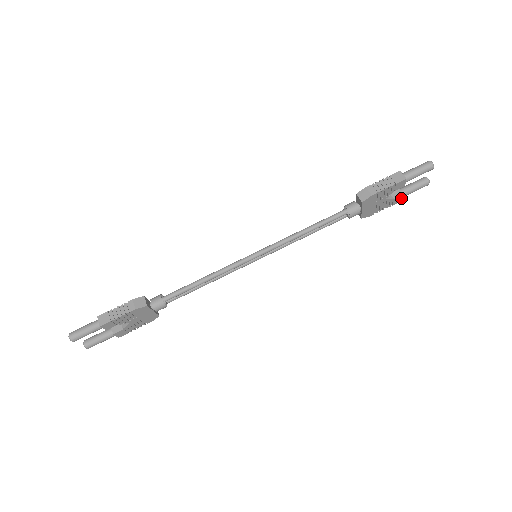
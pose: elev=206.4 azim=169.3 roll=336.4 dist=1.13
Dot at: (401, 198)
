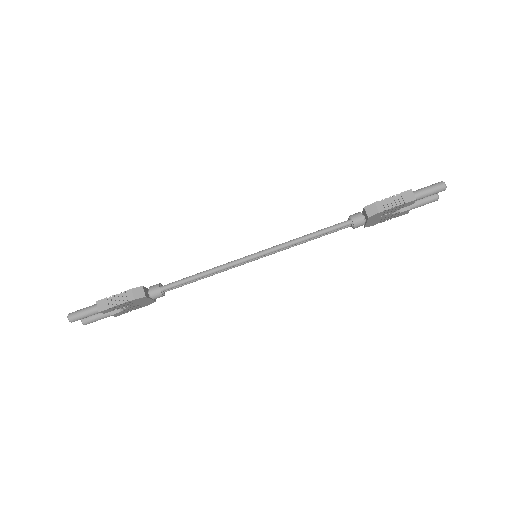
Dot at: (407, 211)
